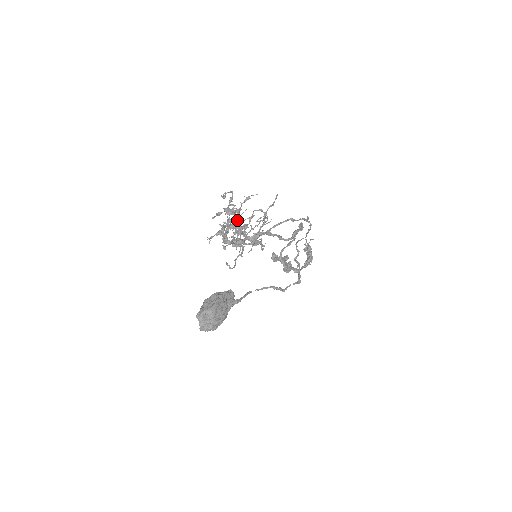
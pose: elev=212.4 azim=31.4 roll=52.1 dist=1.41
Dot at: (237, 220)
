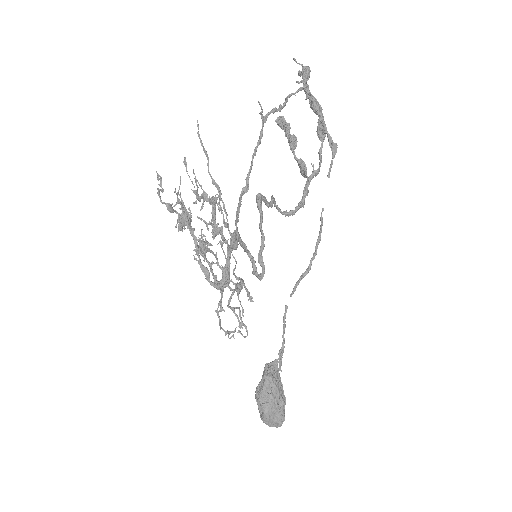
Dot at: (201, 186)
